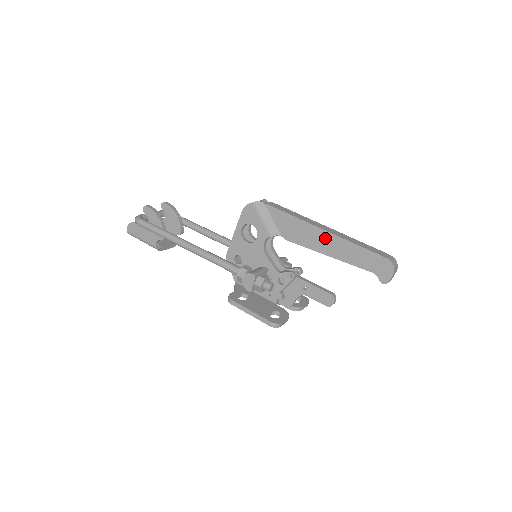
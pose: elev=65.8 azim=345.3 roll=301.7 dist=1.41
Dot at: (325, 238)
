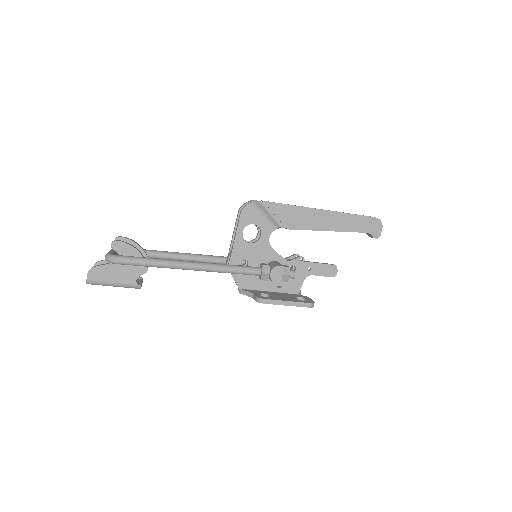
Dot at: (324, 216)
